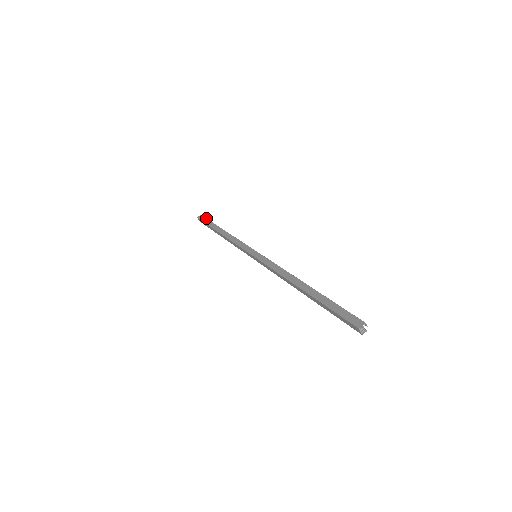
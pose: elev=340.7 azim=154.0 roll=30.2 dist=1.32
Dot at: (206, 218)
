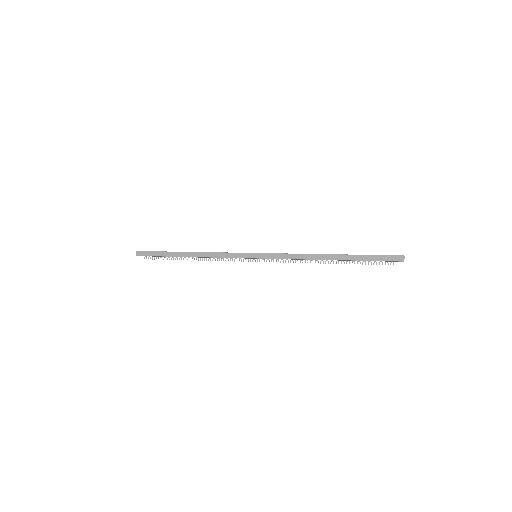
Dot at: occluded
